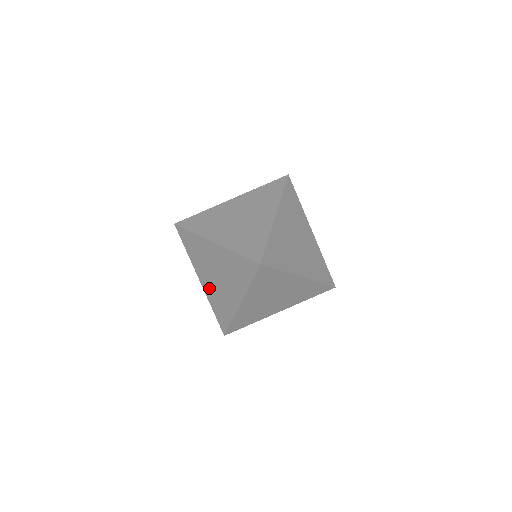
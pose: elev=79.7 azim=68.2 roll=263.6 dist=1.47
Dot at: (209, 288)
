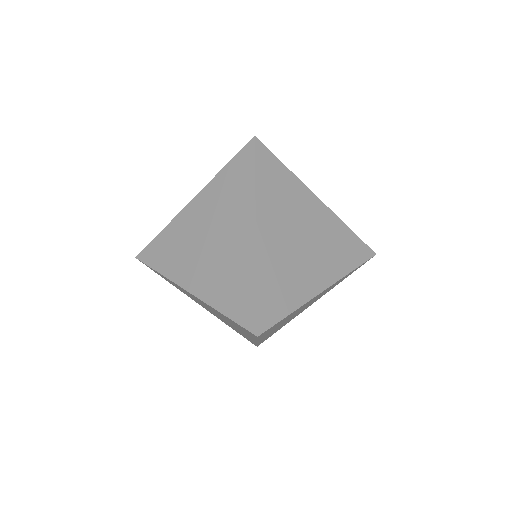
Dot at: occluded
